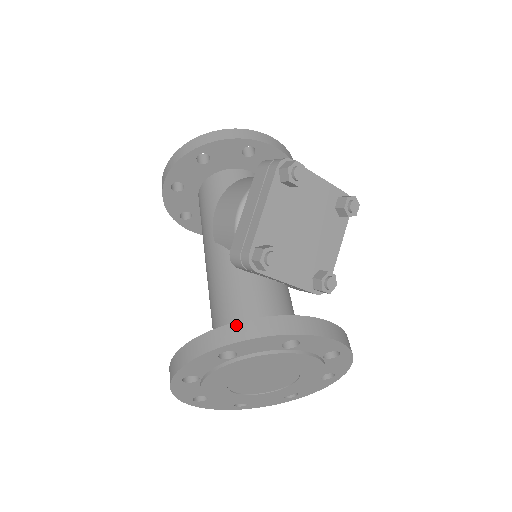
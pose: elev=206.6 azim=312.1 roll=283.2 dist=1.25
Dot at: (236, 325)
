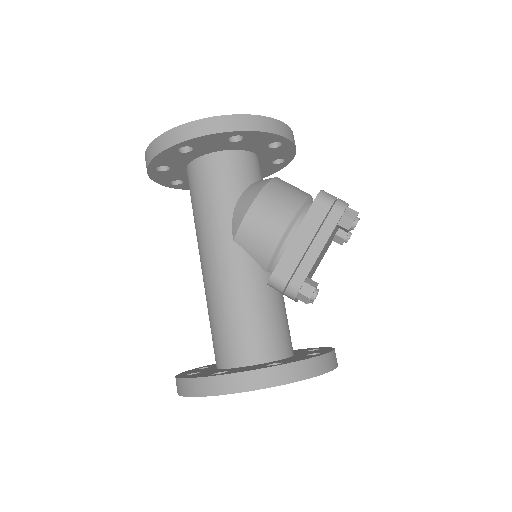
Dot at: (299, 364)
